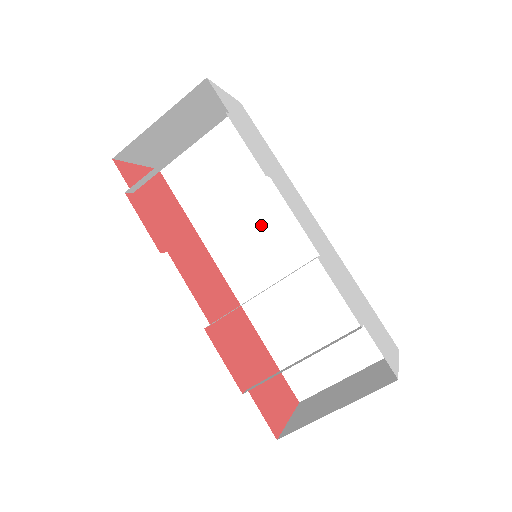
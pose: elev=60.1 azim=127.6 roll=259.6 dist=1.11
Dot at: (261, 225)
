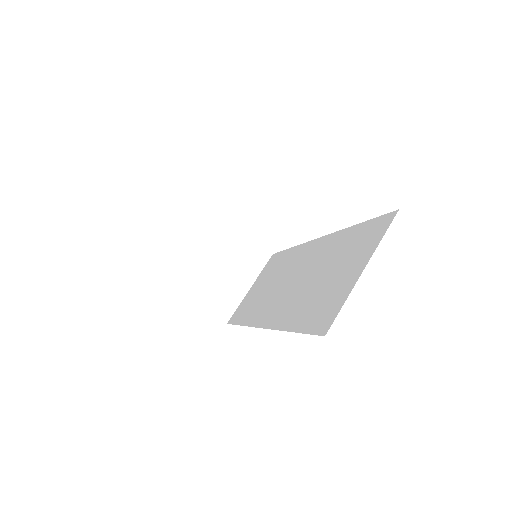
Dot at: (284, 278)
